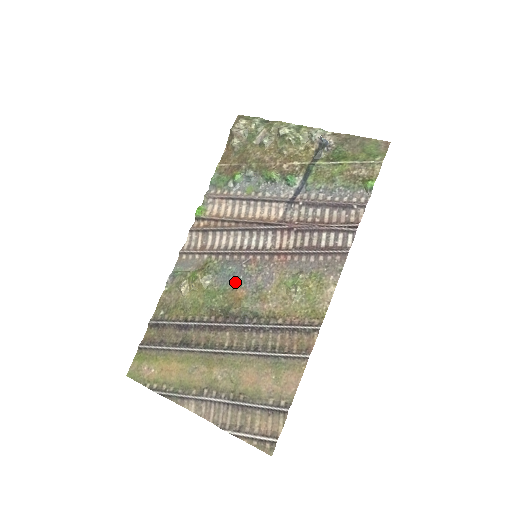
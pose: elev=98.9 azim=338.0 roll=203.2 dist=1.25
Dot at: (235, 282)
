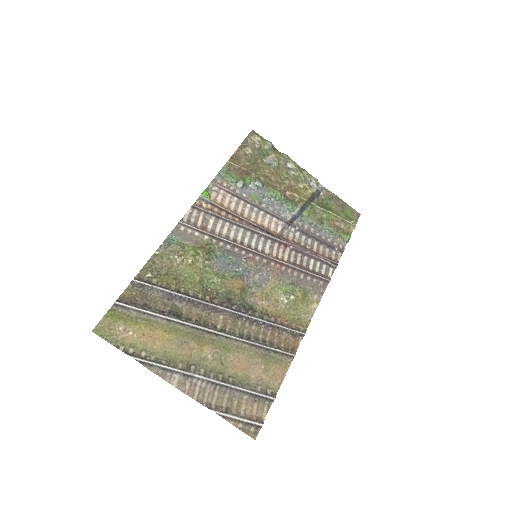
Dot at: (234, 272)
